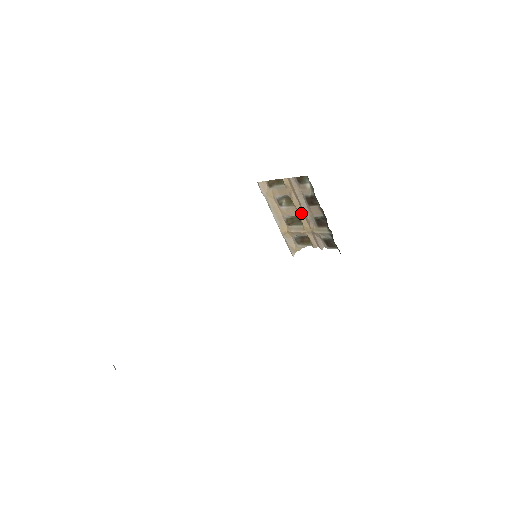
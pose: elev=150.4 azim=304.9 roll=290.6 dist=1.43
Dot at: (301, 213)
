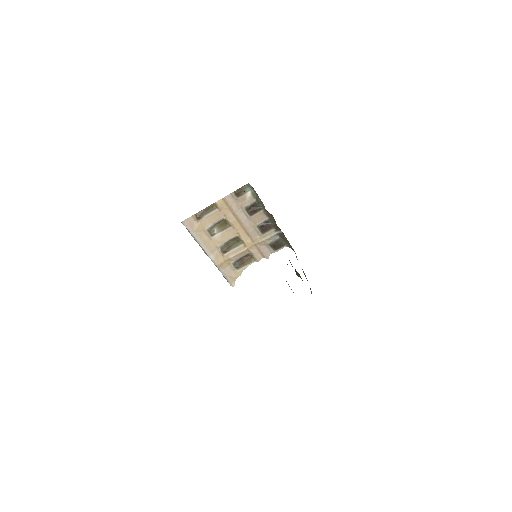
Dot at: (240, 230)
